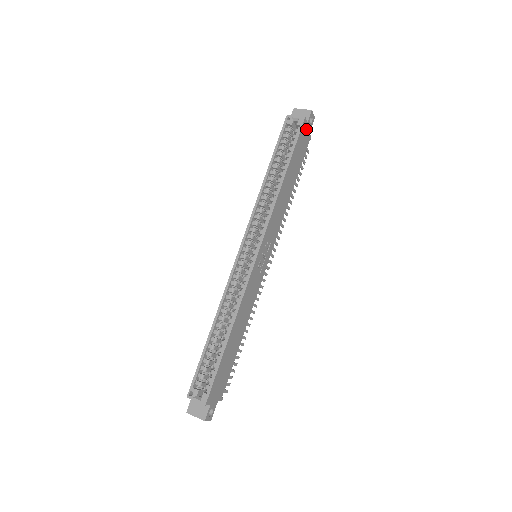
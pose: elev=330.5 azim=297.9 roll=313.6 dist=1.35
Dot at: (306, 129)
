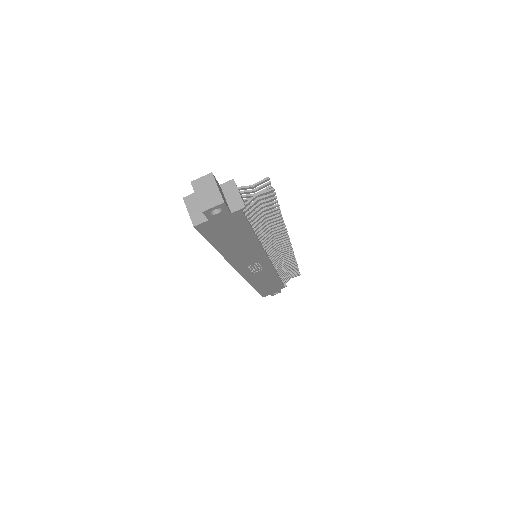
Dot at: (215, 221)
